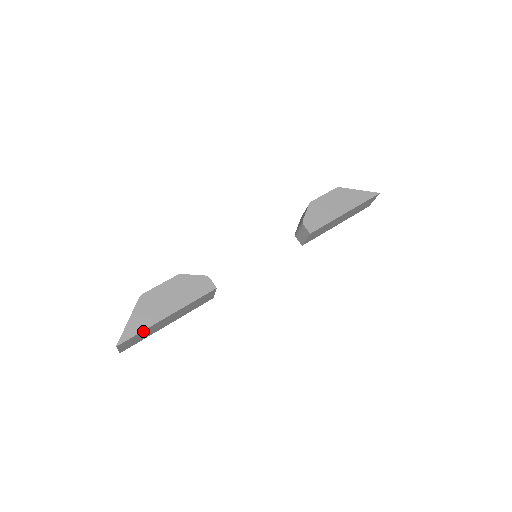
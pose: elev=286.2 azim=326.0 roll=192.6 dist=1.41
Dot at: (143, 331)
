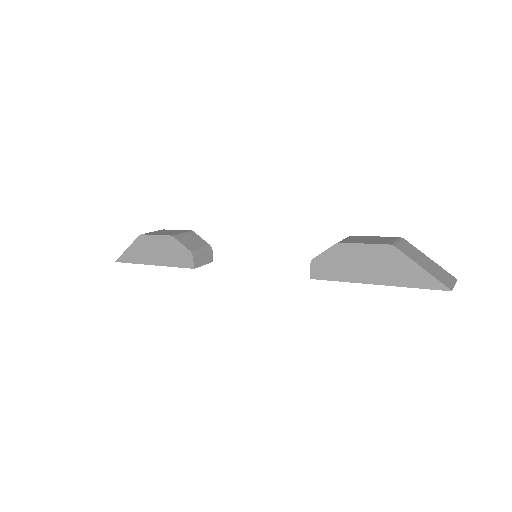
Dot at: (135, 263)
